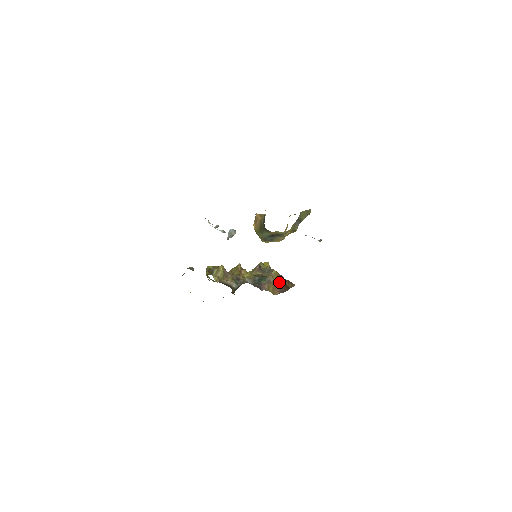
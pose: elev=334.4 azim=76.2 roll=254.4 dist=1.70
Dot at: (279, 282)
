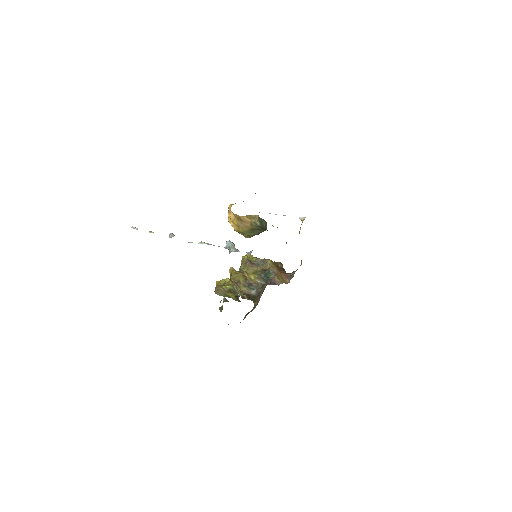
Dot at: (278, 269)
